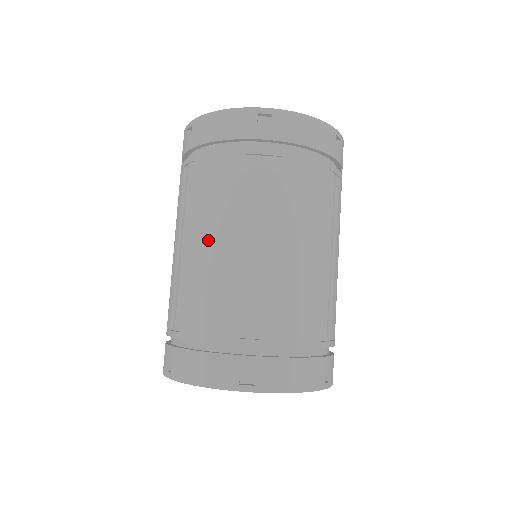
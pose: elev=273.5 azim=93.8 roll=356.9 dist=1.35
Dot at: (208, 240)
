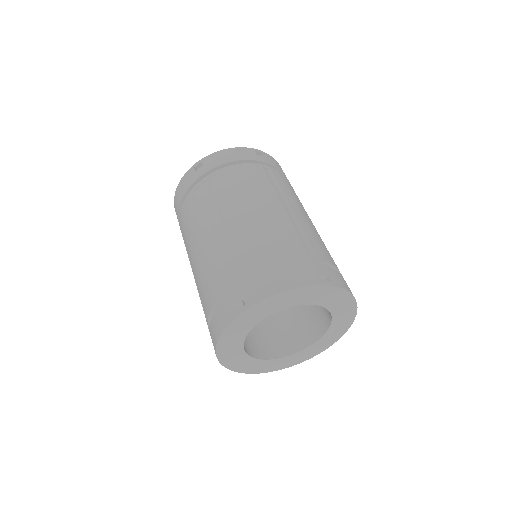
Dot at: (196, 246)
